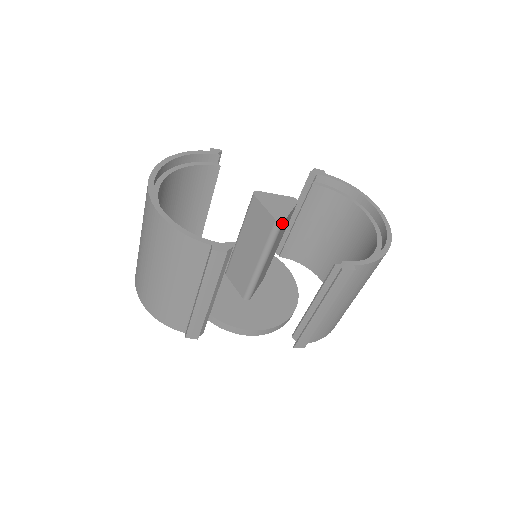
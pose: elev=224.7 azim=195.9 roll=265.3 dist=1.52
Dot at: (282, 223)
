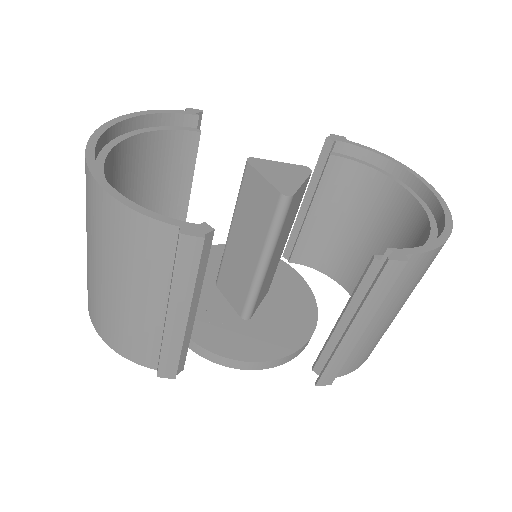
Dot at: (291, 198)
